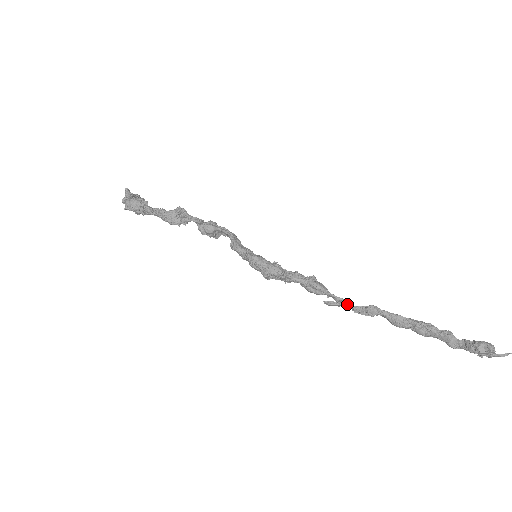
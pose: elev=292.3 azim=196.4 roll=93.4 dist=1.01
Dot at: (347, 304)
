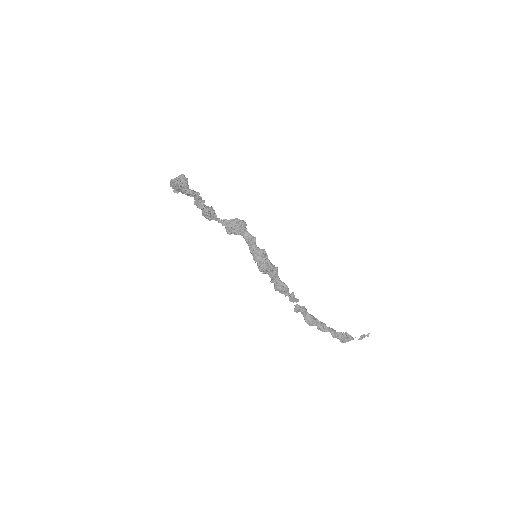
Dot at: (298, 300)
